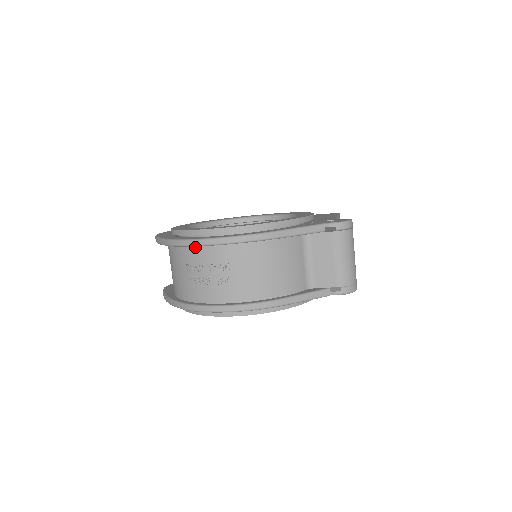
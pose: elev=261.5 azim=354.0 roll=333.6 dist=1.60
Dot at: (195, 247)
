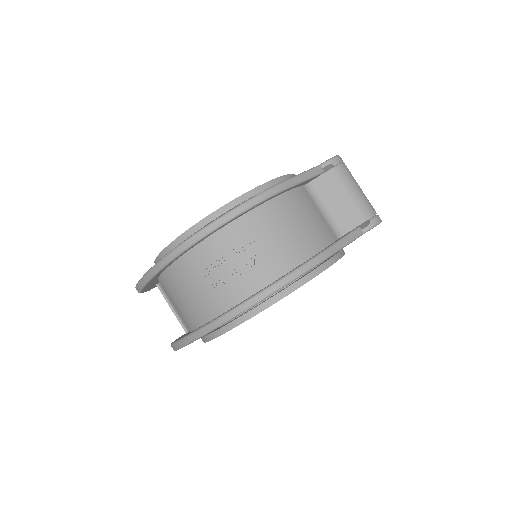
Dot at: (204, 241)
